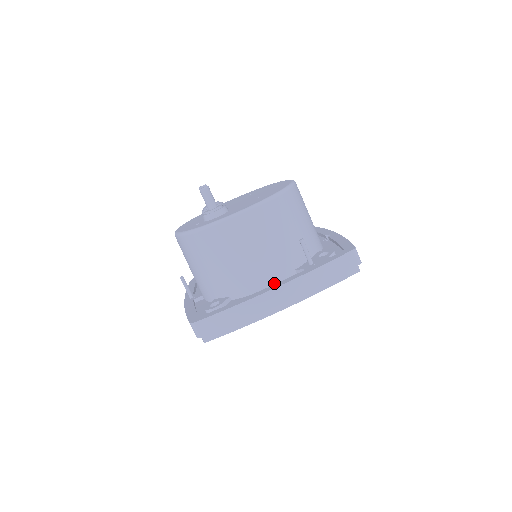
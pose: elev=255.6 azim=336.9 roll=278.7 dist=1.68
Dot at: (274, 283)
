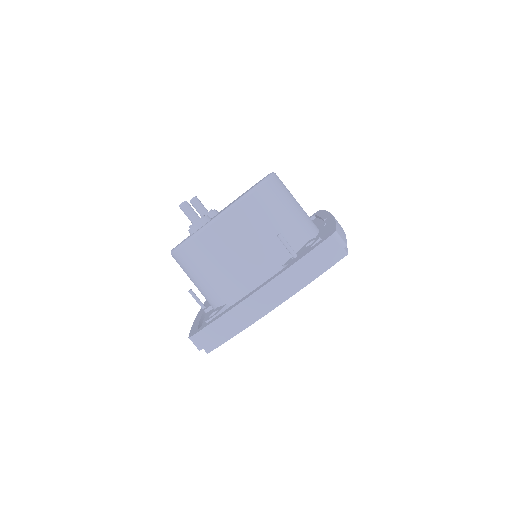
Dot at: occluded
